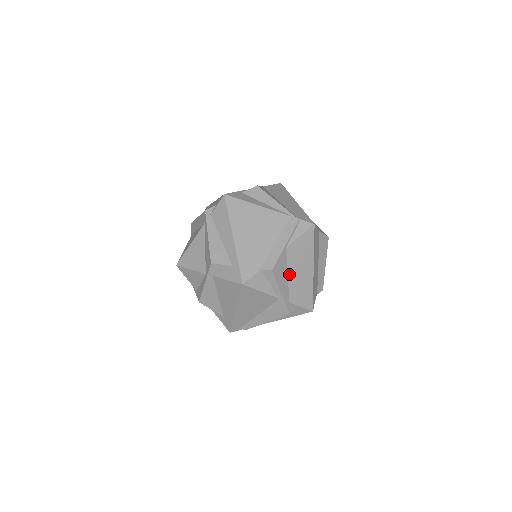
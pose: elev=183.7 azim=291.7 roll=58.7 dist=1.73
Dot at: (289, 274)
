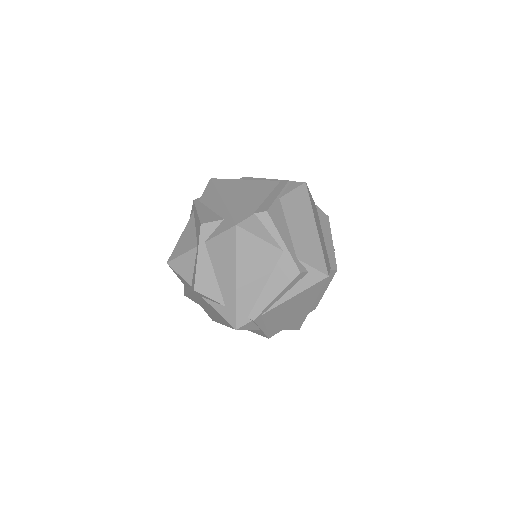
Dot at: (289, 226)
